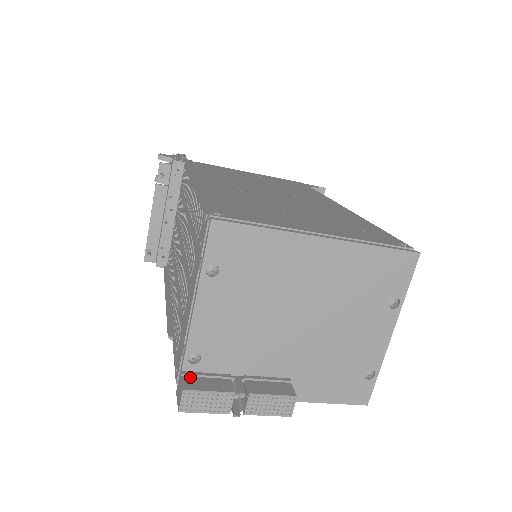
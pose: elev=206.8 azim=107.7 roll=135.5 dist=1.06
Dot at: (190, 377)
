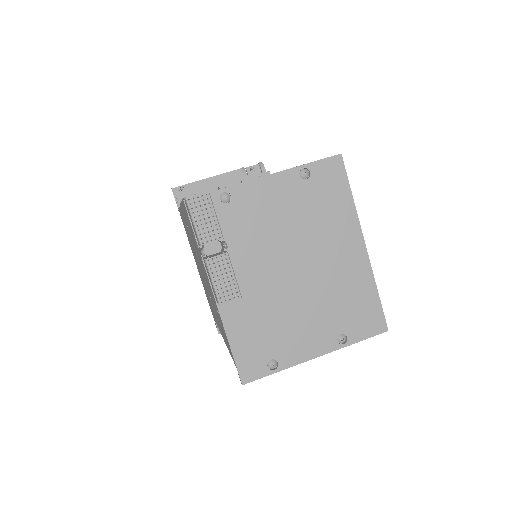
Dot at: occluded
